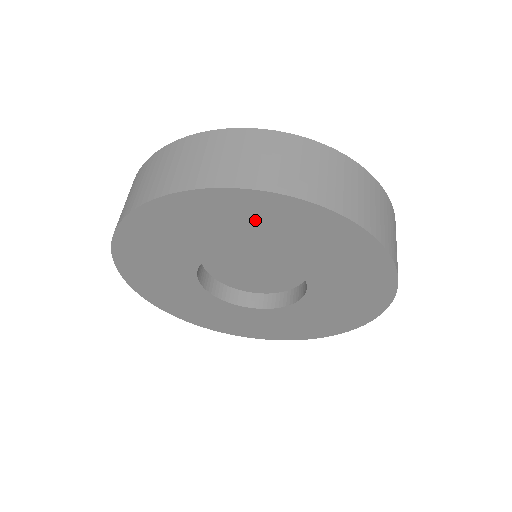
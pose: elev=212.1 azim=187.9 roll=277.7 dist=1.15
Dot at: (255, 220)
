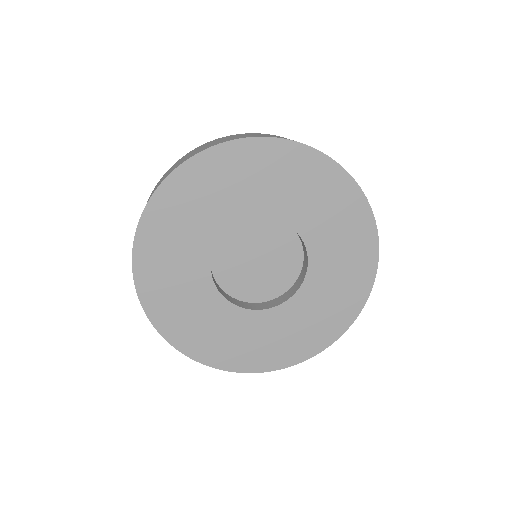
Dot at: (273, 173)
